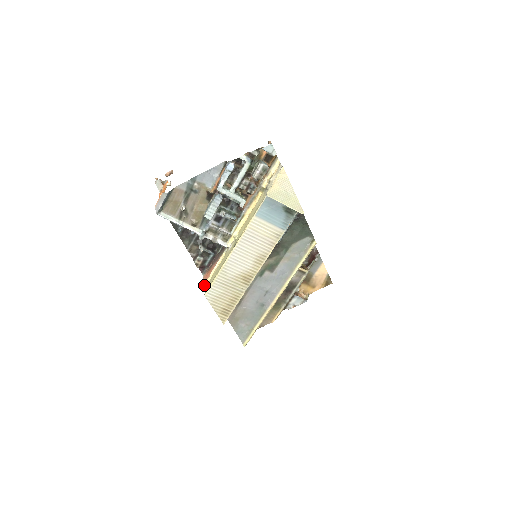
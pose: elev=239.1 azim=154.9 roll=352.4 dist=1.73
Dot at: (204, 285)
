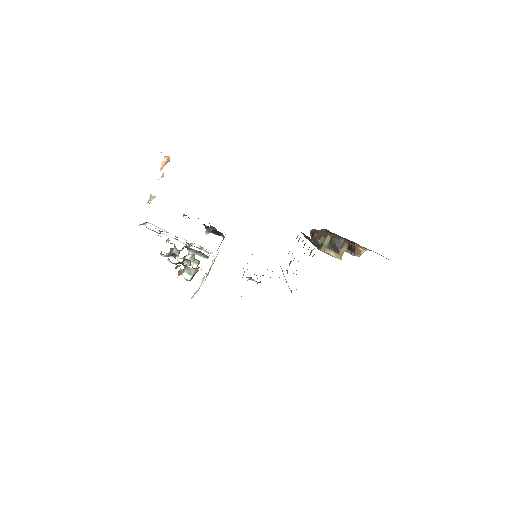
Dot at: occluded
